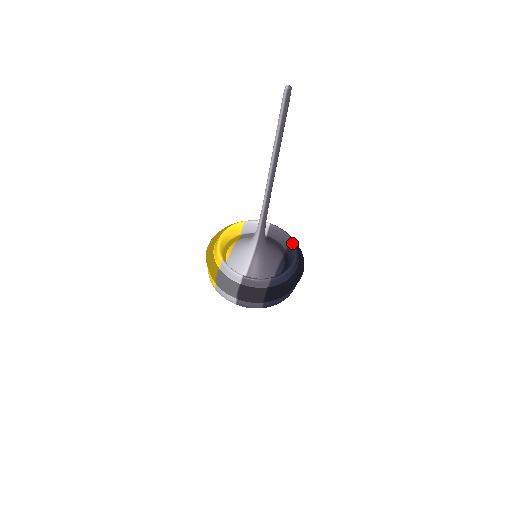
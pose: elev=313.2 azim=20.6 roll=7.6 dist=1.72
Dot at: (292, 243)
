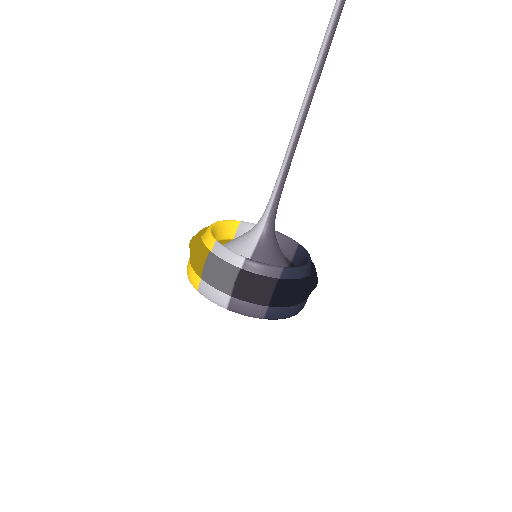
Dot at: (302, 248)
